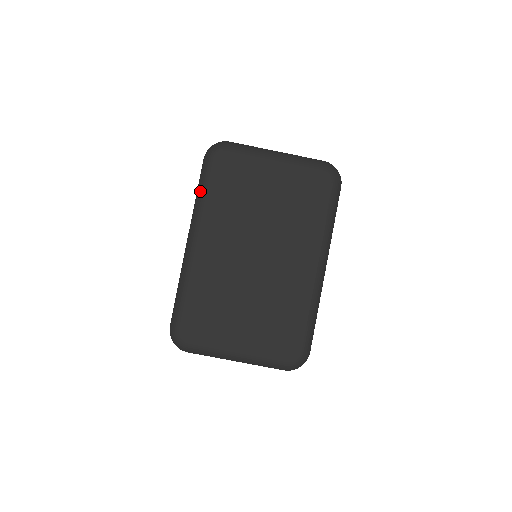
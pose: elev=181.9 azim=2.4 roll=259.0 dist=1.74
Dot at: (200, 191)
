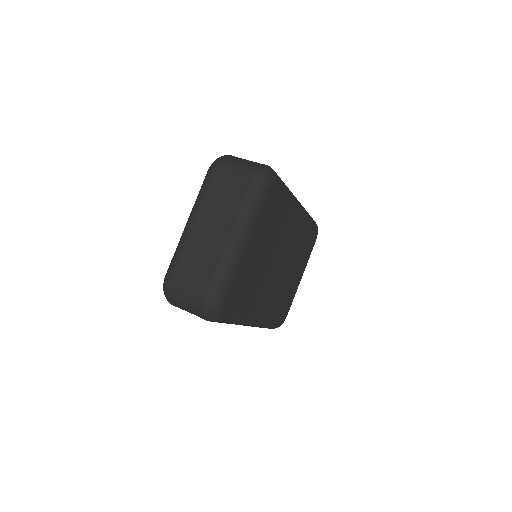
Dot at: occluded
